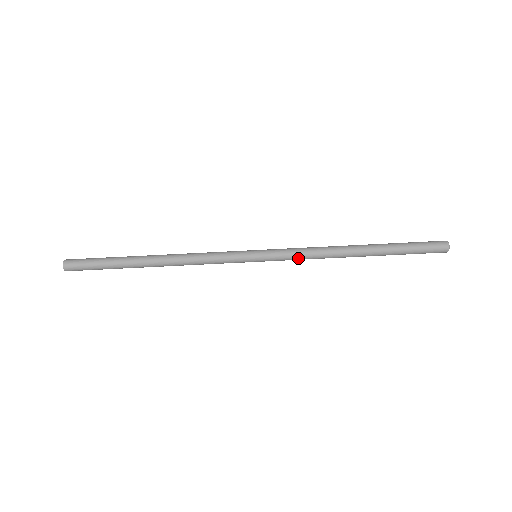
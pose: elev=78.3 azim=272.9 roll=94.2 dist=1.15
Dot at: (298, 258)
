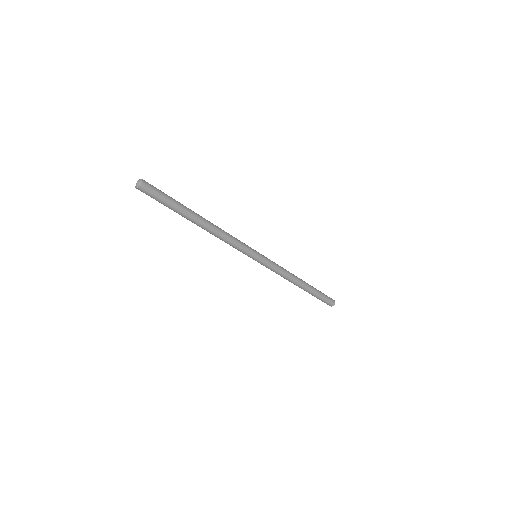
Dot at: (274, 271)
